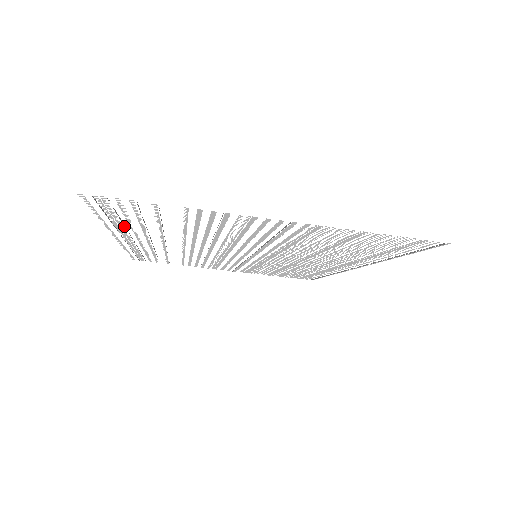
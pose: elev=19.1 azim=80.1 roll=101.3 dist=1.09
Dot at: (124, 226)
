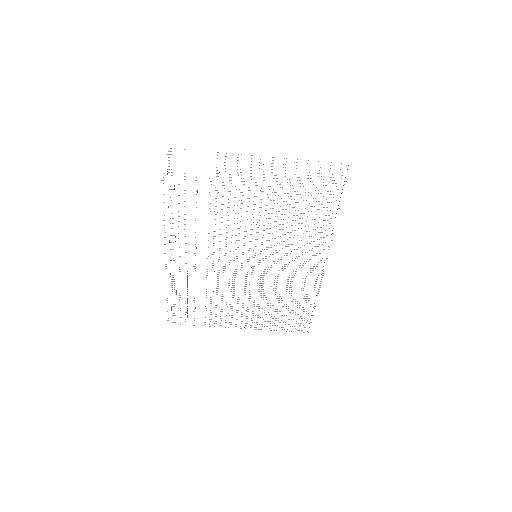
Dot at: occluded
